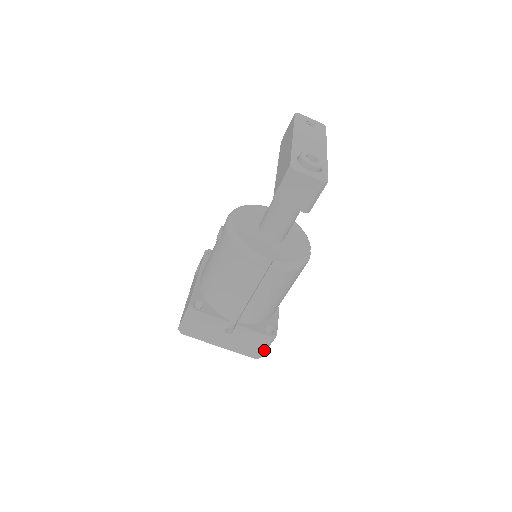
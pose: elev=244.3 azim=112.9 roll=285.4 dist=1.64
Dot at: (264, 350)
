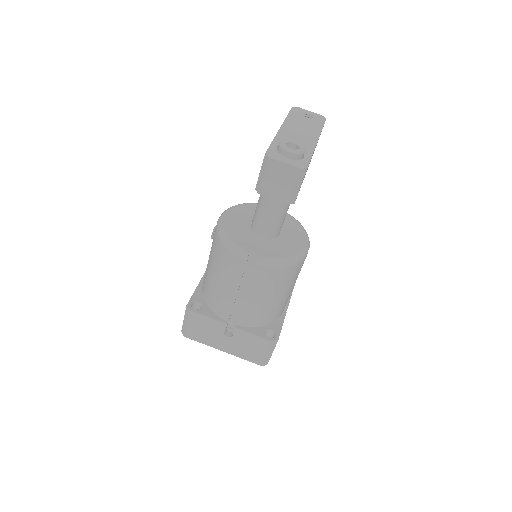
Dot at: (267, 356)
